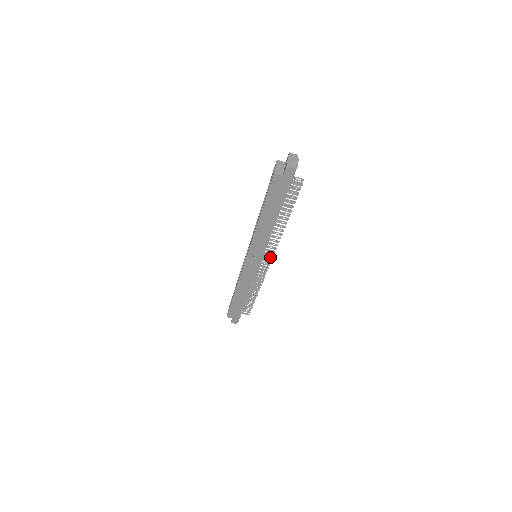
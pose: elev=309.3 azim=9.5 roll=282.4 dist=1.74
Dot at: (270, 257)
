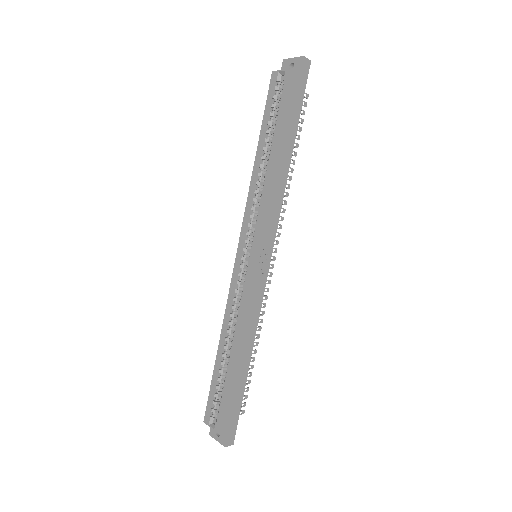
Dot at: (274, 248)
